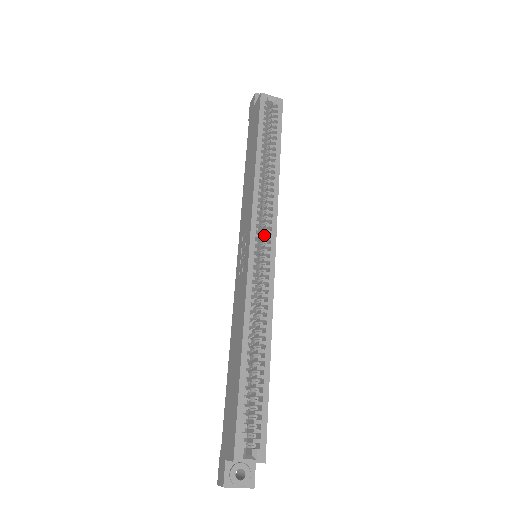
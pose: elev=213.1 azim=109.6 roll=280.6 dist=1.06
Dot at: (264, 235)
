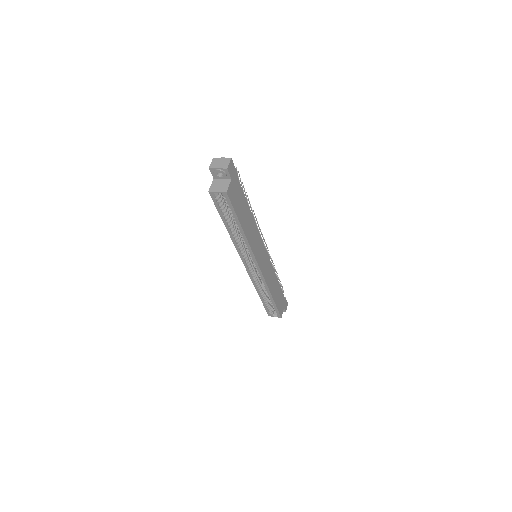
Dot at: occluded
